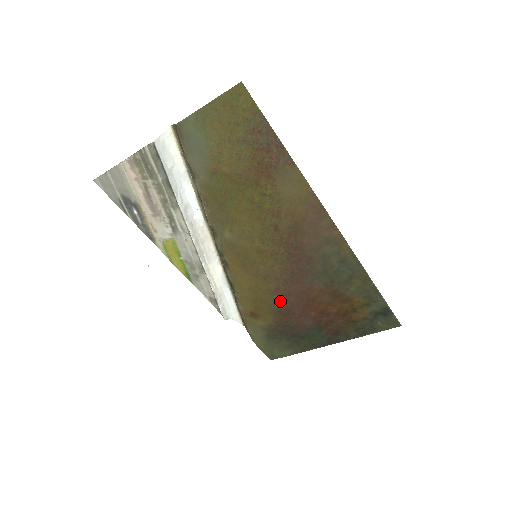
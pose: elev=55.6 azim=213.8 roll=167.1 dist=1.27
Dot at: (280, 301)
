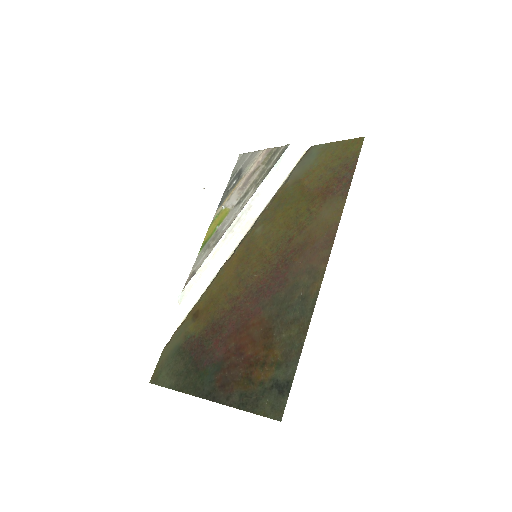
Dot at: (226, 313)
